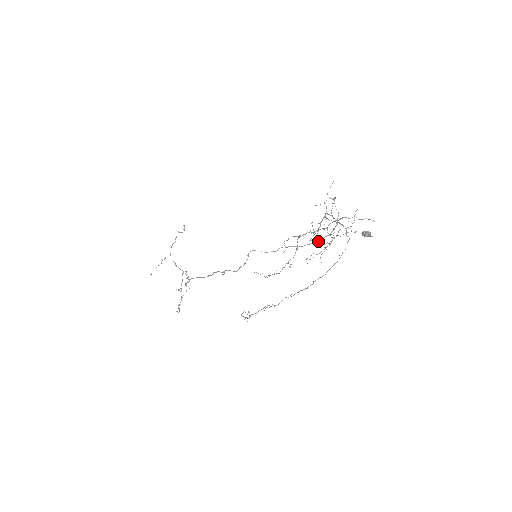
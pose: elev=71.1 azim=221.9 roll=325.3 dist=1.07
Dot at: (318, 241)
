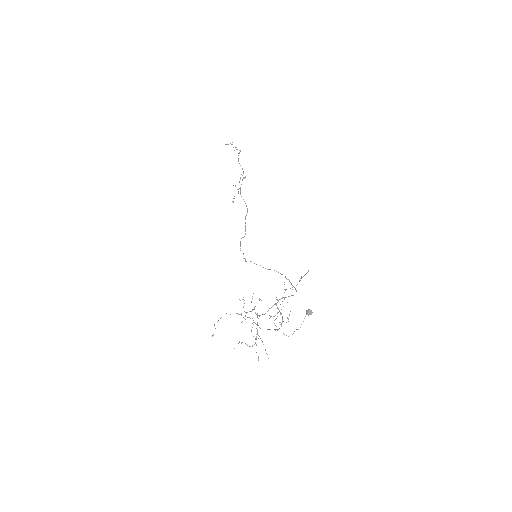
Dot at: (290, 282)
